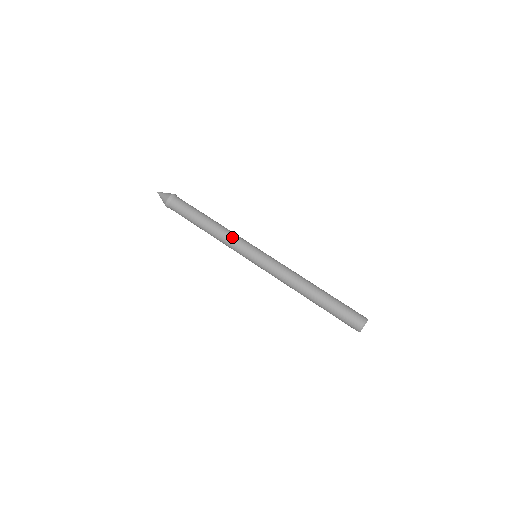
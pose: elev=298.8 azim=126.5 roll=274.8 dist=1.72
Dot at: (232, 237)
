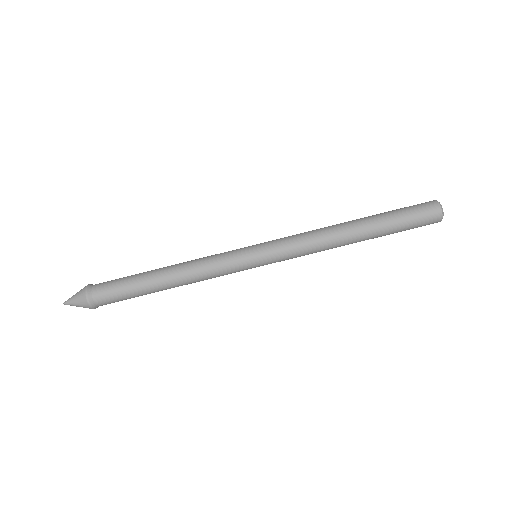
Dot at: (210, 262)
